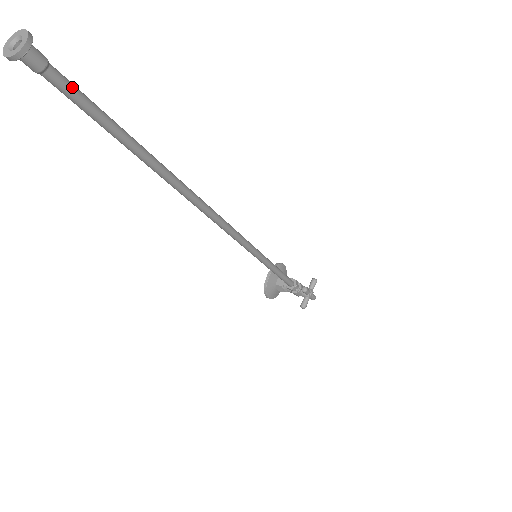
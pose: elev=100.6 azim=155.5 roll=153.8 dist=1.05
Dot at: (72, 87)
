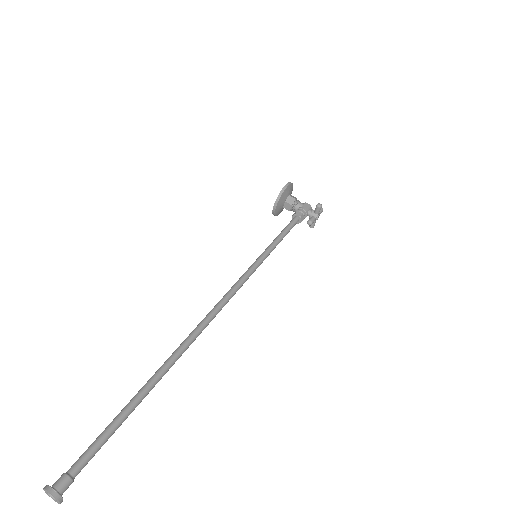
Dot at: (90, 459)
